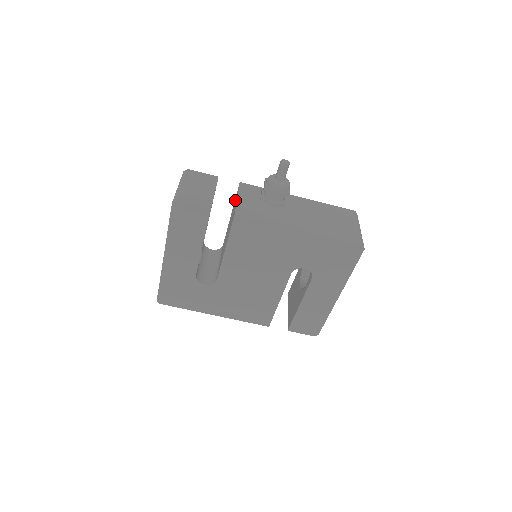
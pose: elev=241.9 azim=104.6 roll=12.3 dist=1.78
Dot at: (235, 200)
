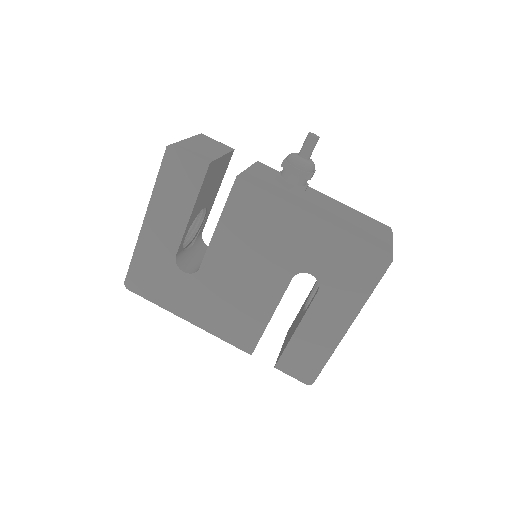
Dot at: occluded
